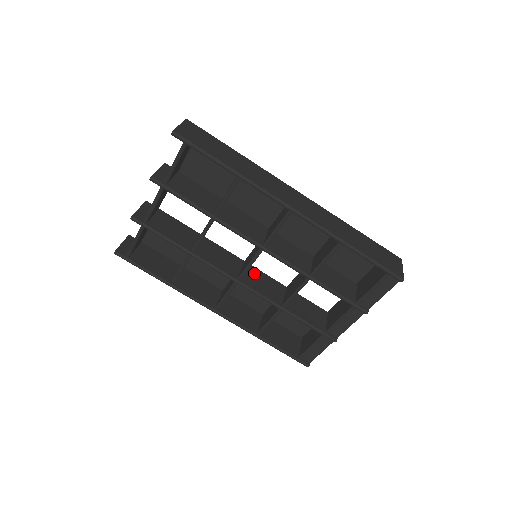
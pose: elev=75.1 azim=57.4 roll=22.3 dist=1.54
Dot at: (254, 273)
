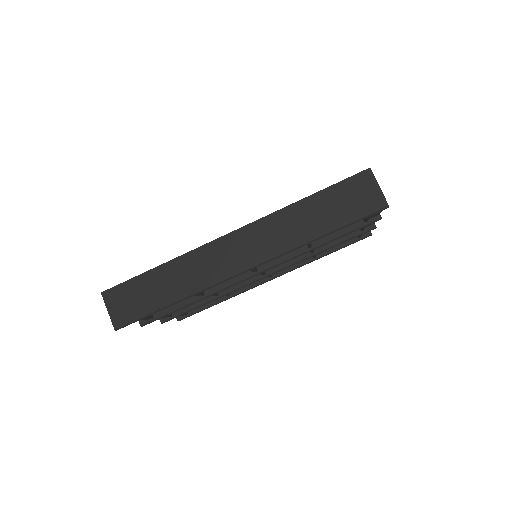
Dot at: occluded
